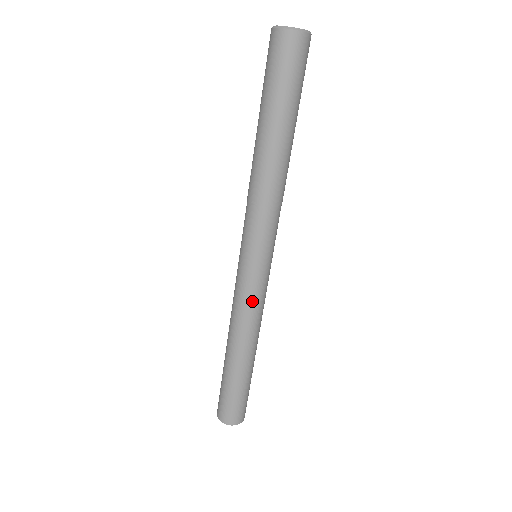
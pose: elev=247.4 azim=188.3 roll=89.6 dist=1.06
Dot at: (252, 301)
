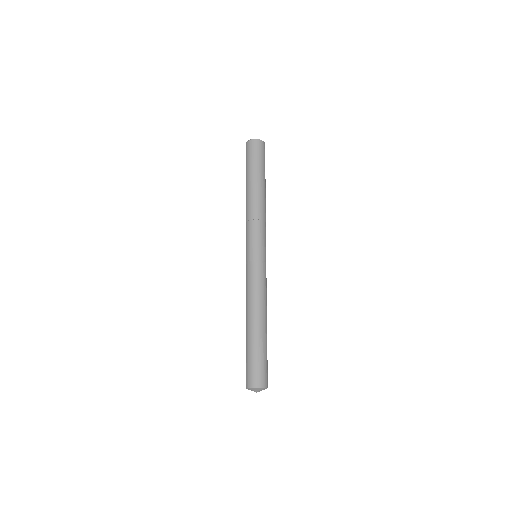
Dot at: (250, 280)
